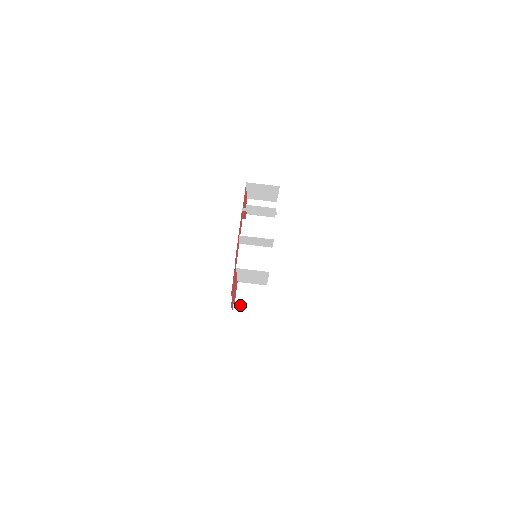
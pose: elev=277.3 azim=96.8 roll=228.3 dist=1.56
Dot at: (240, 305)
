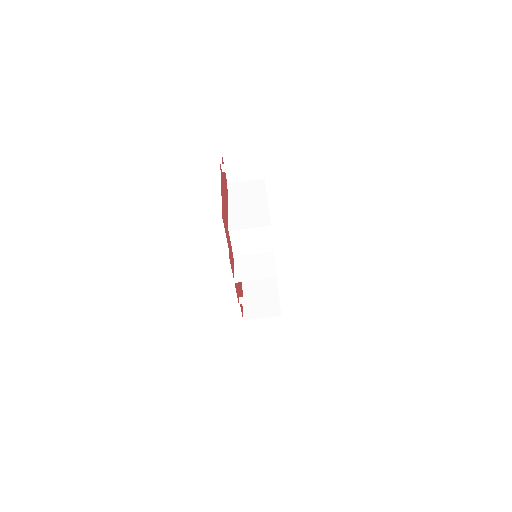
Dot at: occluded
